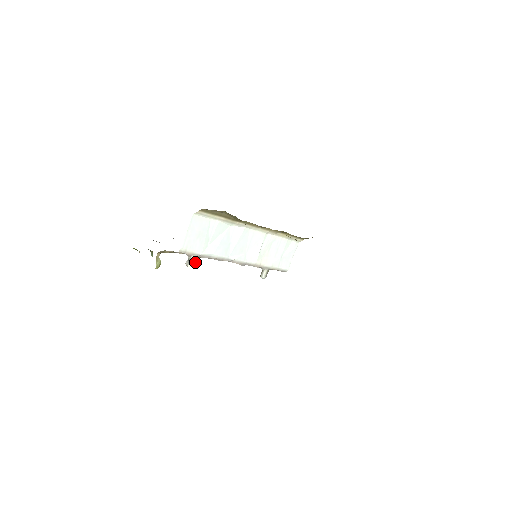
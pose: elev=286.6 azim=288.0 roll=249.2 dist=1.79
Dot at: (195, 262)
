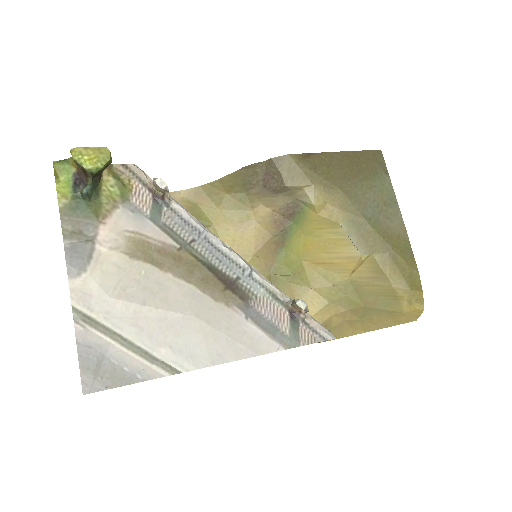
Dot at: (167, 192)
